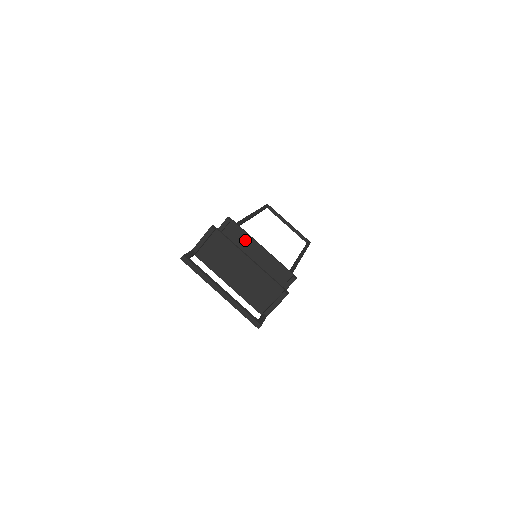
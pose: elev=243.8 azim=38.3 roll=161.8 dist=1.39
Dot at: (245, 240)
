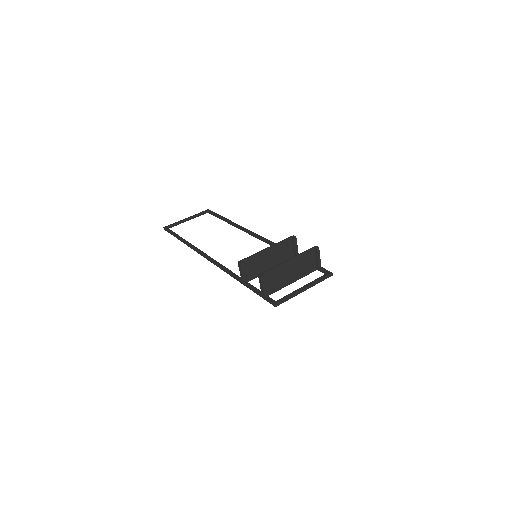
Dot at: (257, 258)
